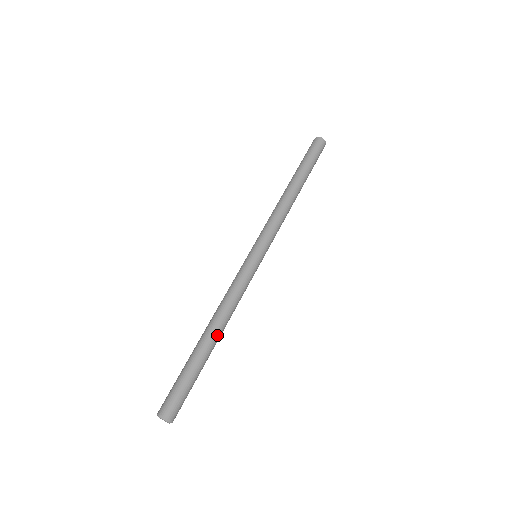
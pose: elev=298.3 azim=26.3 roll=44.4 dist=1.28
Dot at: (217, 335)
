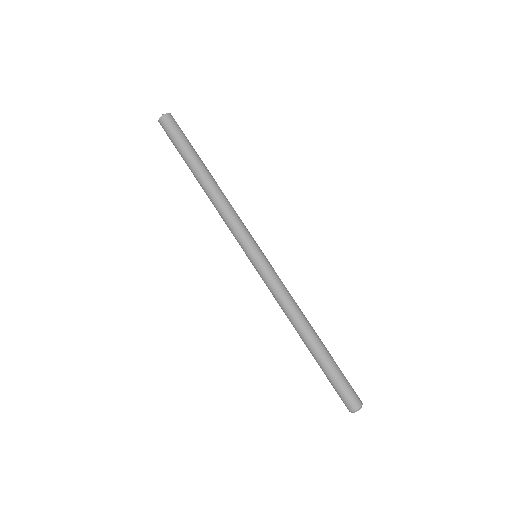
Dot at: (313, 332)
